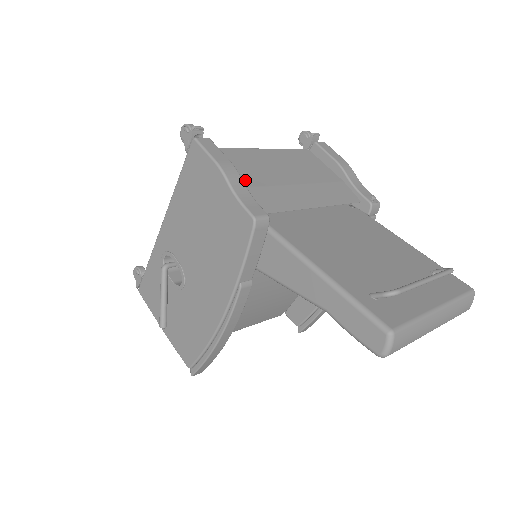
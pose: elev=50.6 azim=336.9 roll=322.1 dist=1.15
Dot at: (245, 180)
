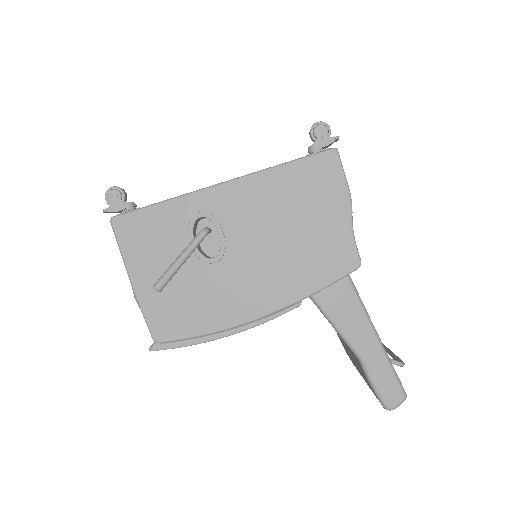
Dot at: occluded
